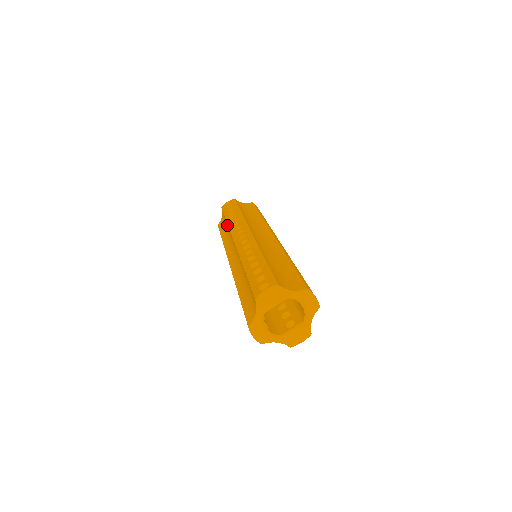
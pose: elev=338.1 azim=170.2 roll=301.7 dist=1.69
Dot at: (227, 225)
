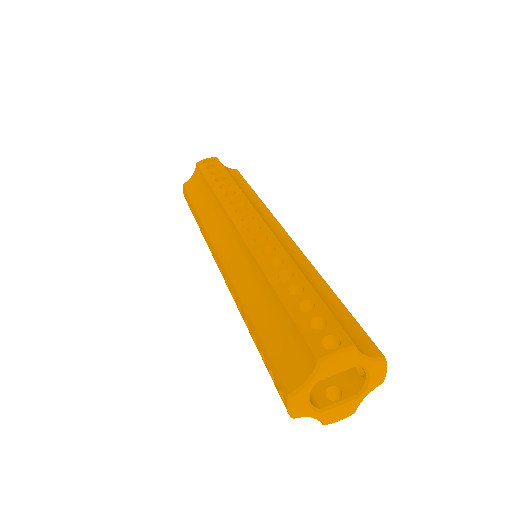
Dot at: (212, 195)
